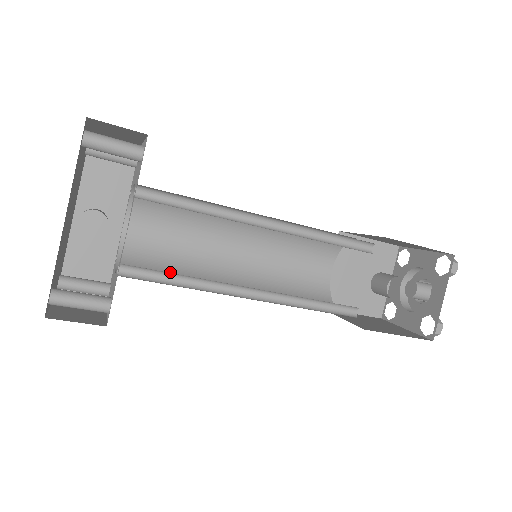
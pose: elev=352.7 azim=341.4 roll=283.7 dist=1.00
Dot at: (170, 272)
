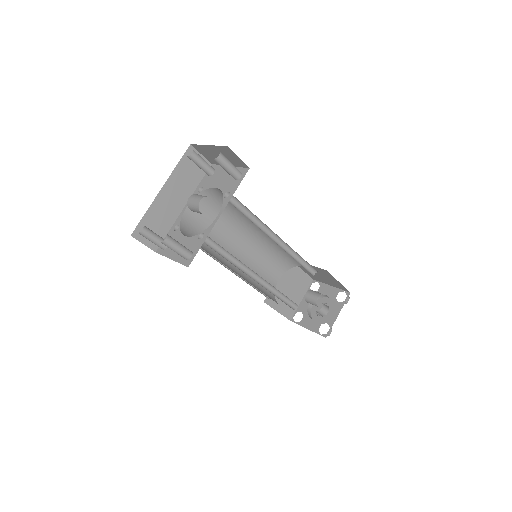
Dot at: (205, 248)
